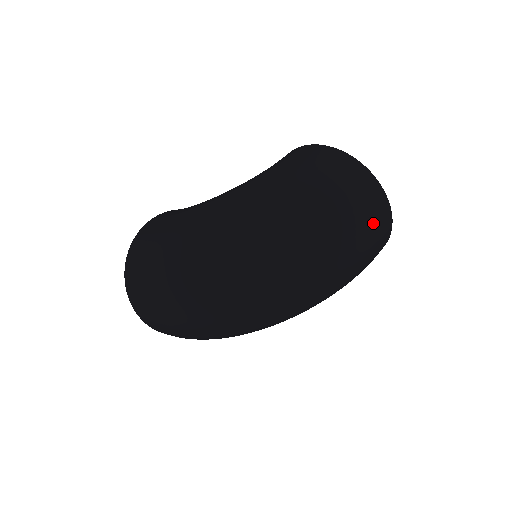
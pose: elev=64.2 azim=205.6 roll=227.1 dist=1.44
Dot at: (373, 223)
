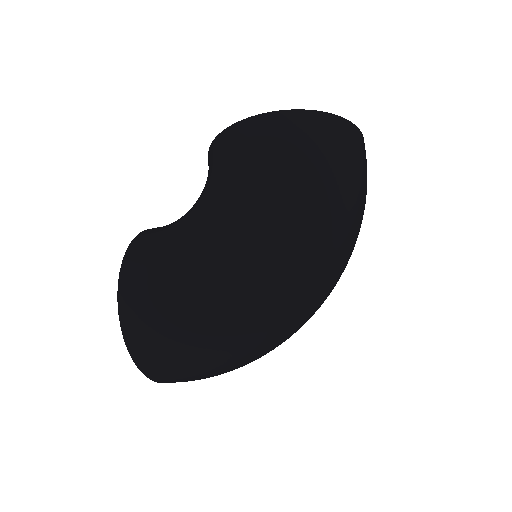
Dot at: occluded
